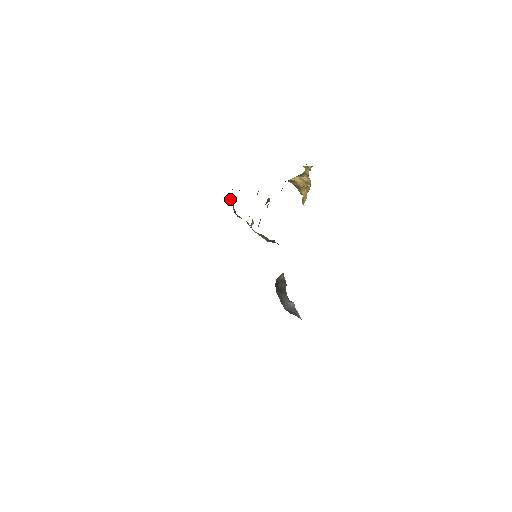
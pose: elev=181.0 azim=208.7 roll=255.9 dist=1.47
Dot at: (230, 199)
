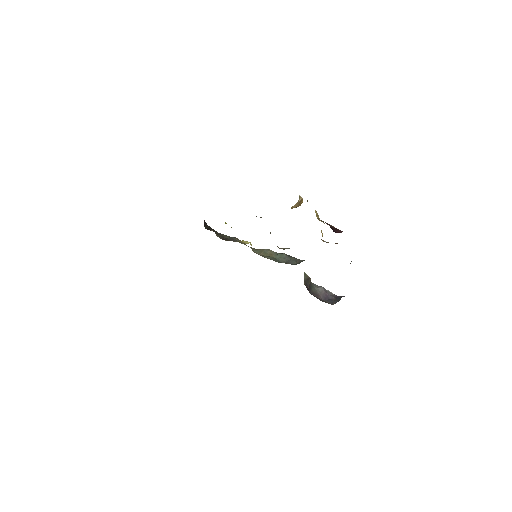
Dot at: occluded
